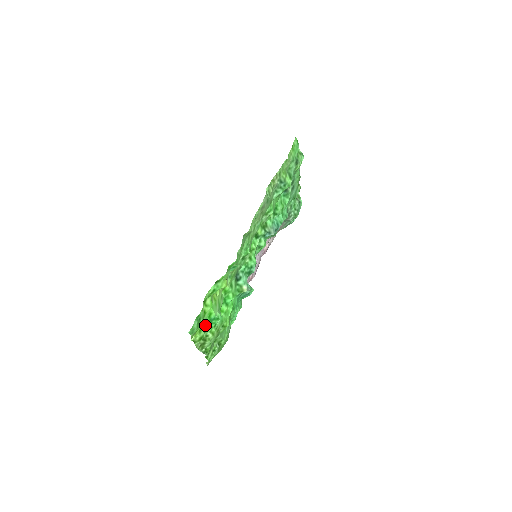
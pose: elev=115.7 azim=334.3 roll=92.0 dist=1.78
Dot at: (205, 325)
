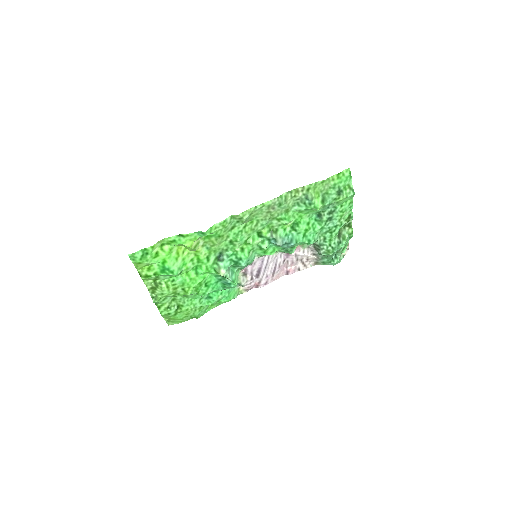
Dot at: (157, 268)
